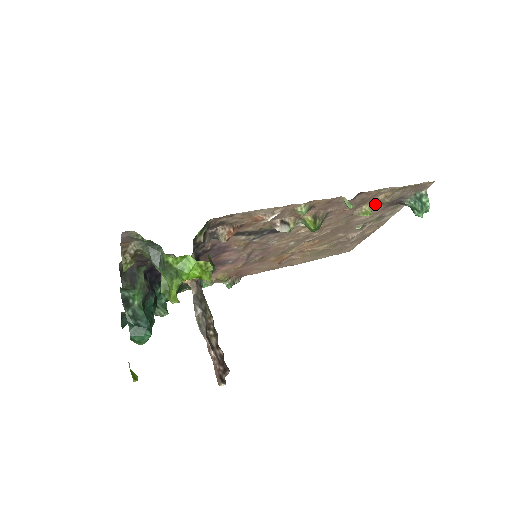
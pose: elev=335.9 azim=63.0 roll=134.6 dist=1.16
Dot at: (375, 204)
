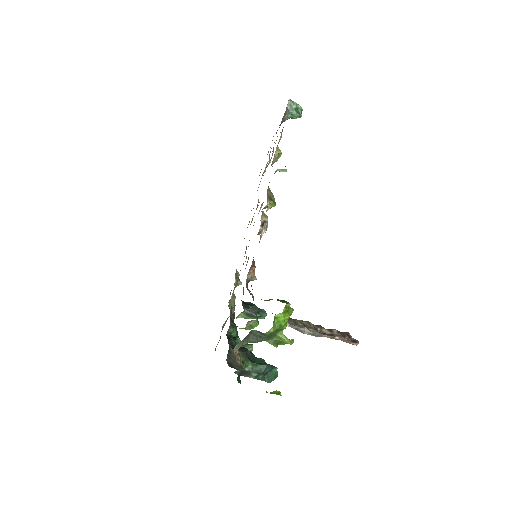
Dot at: occluded
